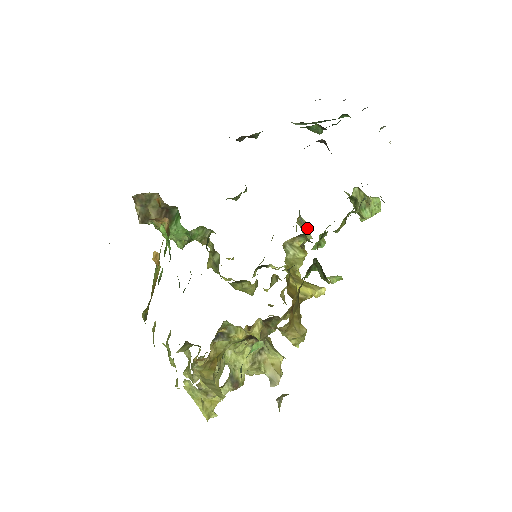
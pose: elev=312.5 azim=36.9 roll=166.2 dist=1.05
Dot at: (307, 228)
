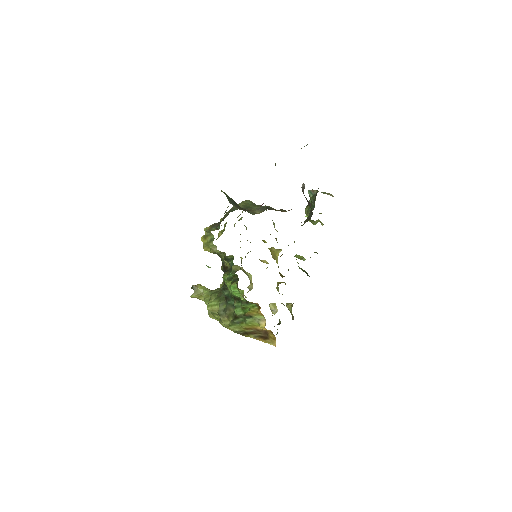
Dot at: occluded
